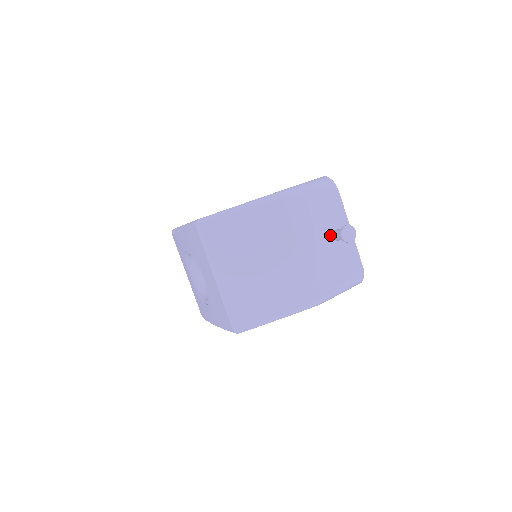
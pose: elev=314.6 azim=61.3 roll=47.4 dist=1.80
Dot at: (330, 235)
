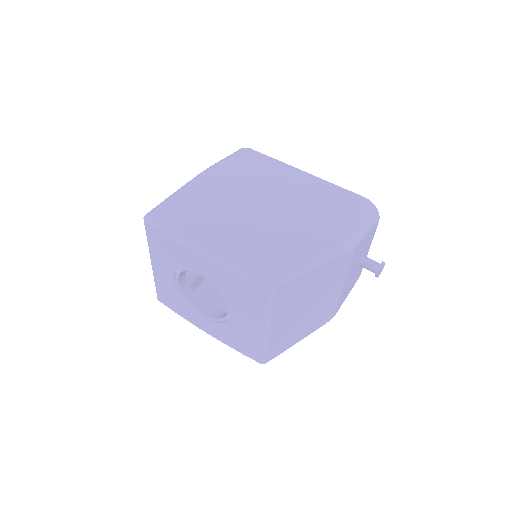
Dot at: (359, 263)
